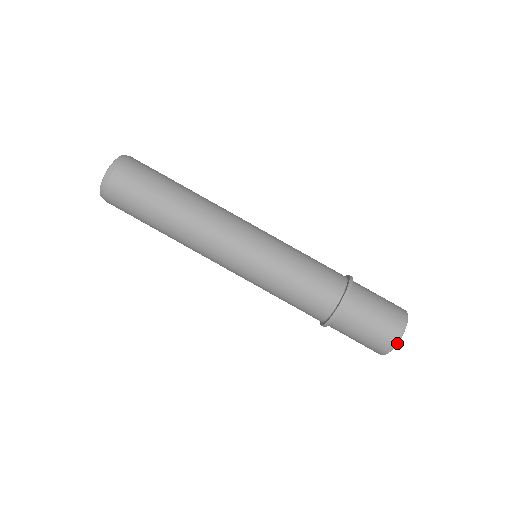
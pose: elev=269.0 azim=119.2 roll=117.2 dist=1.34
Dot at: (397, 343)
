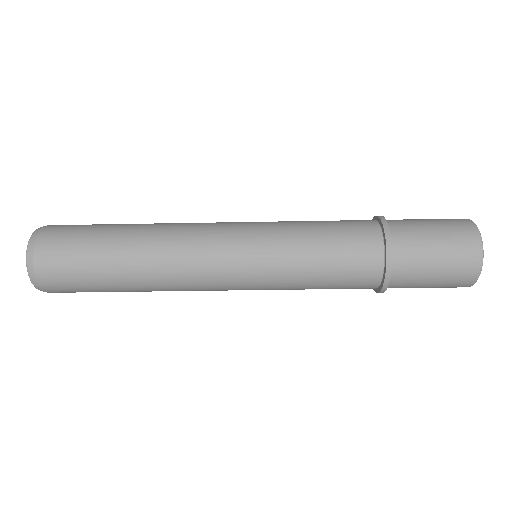
Dot at: occluded
